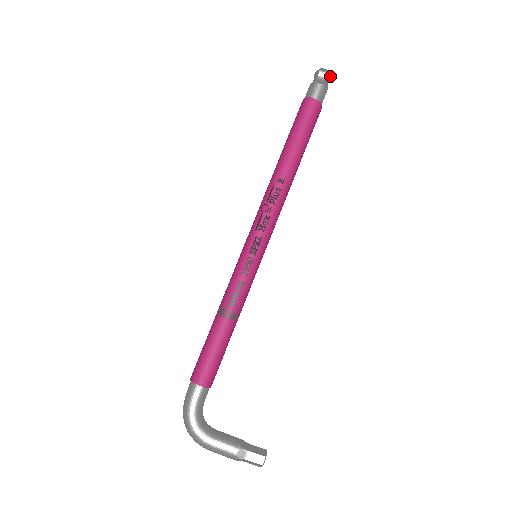
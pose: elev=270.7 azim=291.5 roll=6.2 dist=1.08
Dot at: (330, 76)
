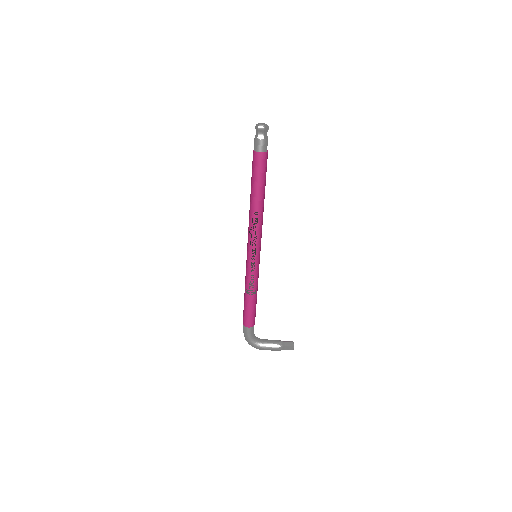
Dot at: (267, 128)
